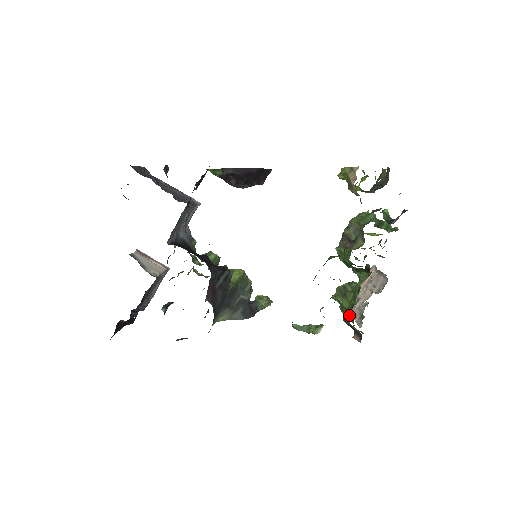
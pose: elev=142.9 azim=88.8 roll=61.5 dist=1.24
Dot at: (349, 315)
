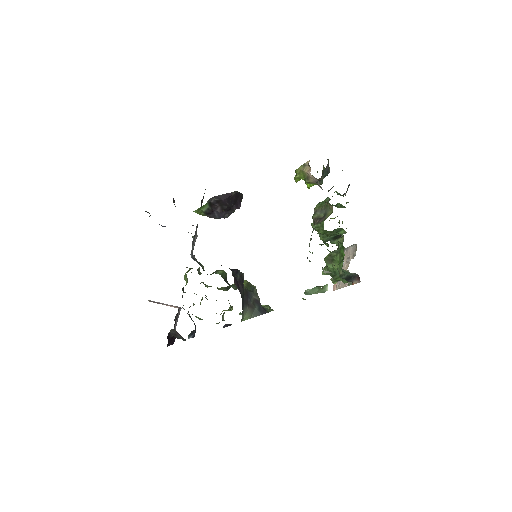
Dot at: (341, 279)
